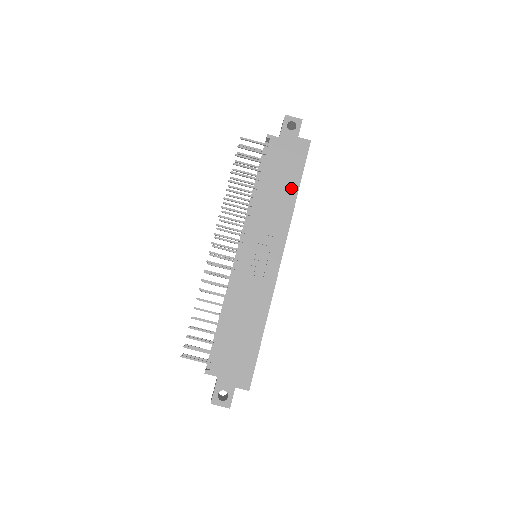
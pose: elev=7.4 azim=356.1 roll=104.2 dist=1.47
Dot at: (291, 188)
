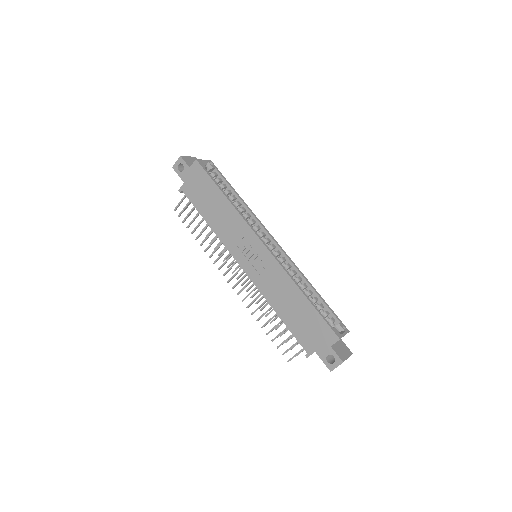
Dot at: (219, 198)
